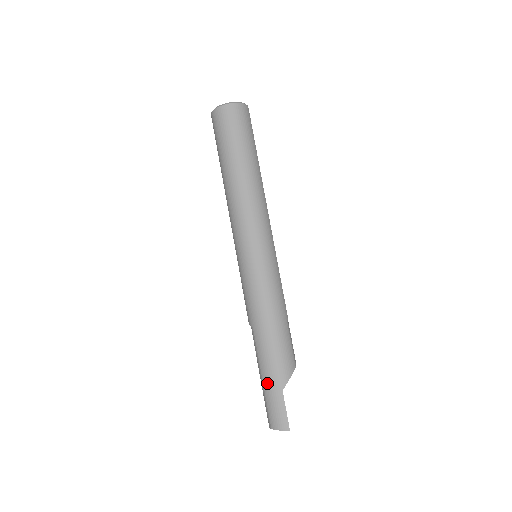
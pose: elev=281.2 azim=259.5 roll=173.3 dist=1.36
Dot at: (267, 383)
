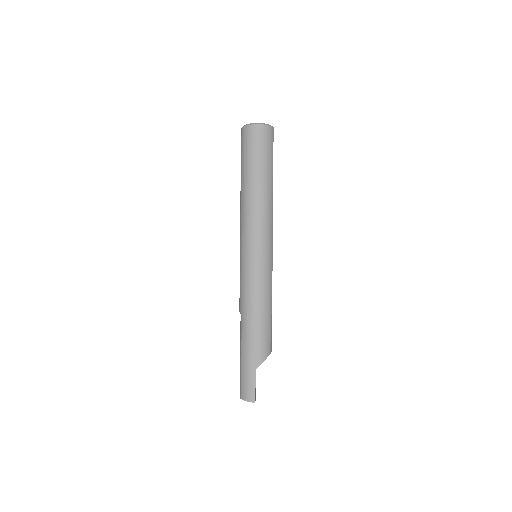
Dot at: (244, 362)
